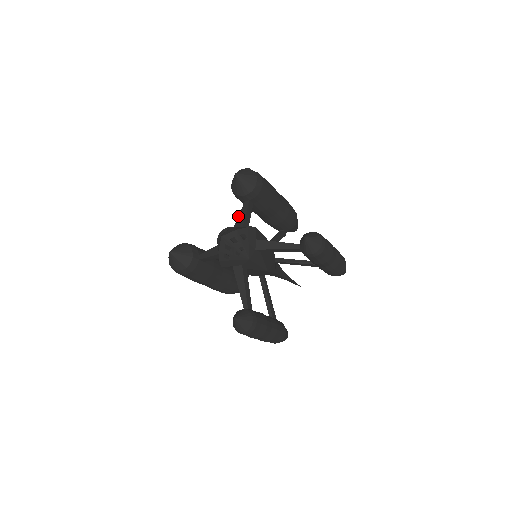
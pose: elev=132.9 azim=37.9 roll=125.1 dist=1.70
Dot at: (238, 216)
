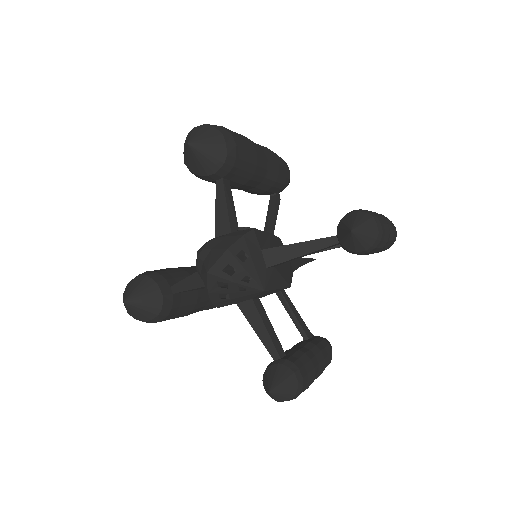
Dot at: (215, 213)
